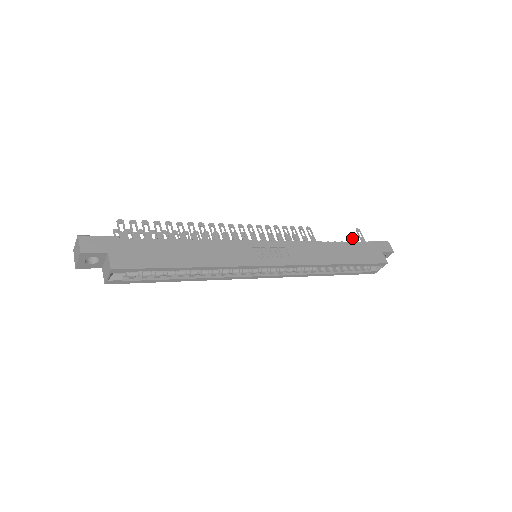
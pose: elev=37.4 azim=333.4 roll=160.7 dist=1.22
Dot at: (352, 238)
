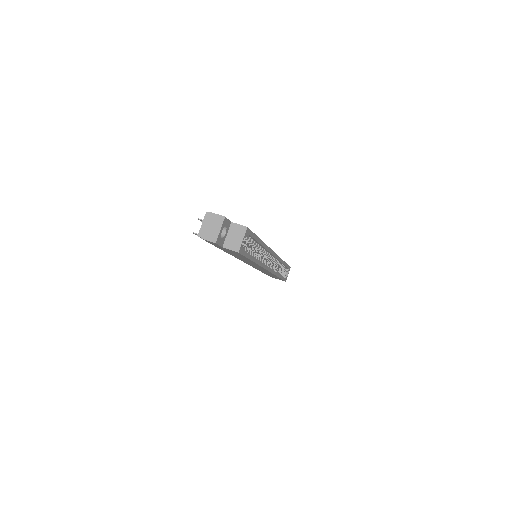
Dot at: occluded
